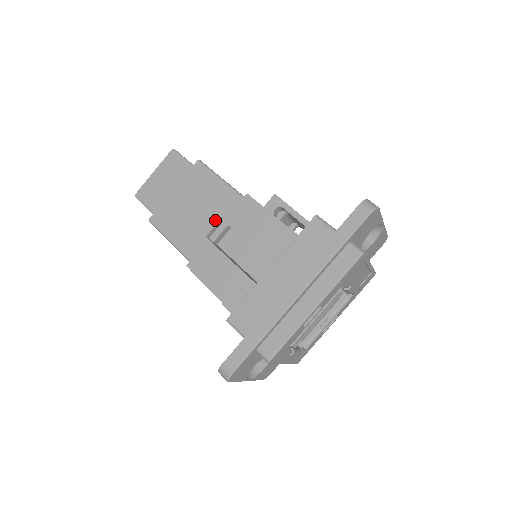
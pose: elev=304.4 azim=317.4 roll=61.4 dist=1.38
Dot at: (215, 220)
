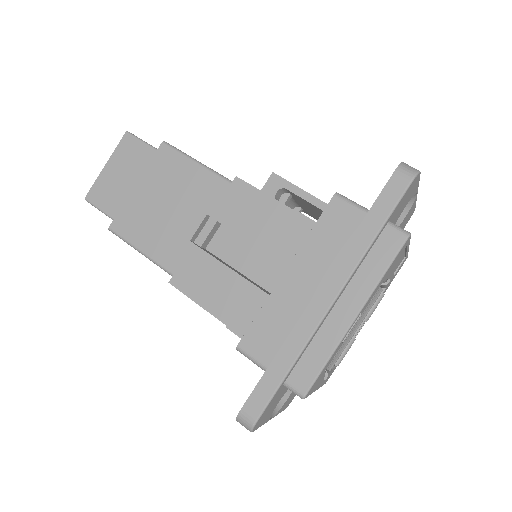
Dot at: (199, 217)
